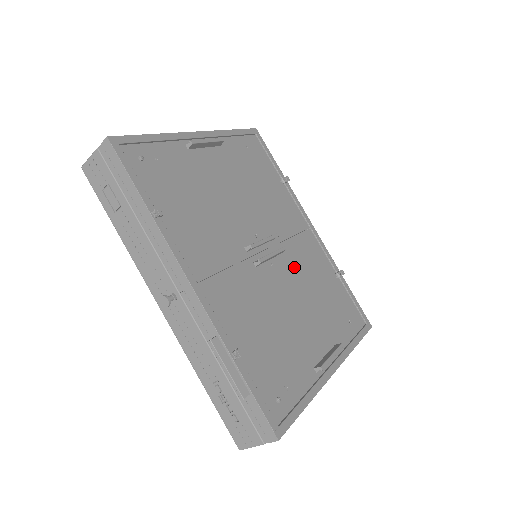
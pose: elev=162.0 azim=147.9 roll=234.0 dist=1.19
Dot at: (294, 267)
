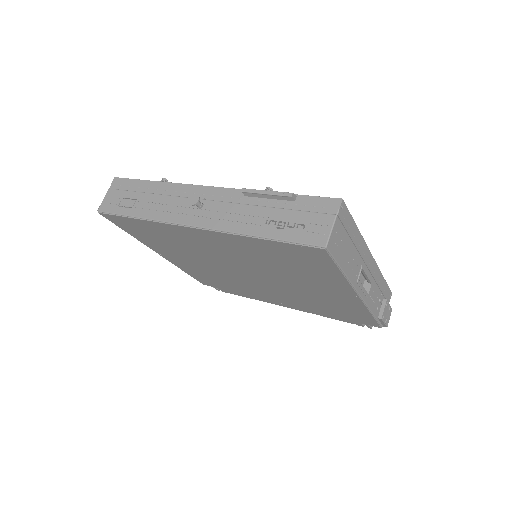
Dot at: occluded
